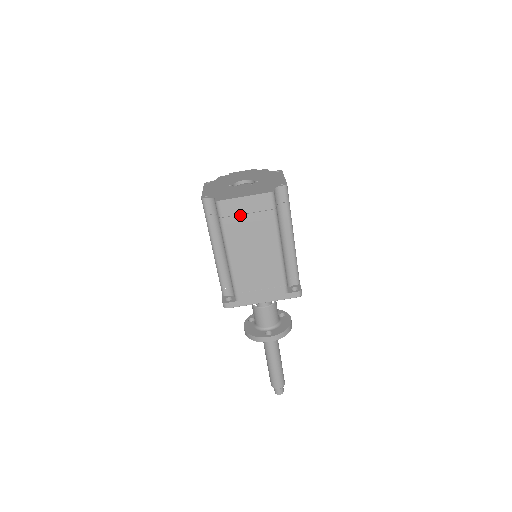
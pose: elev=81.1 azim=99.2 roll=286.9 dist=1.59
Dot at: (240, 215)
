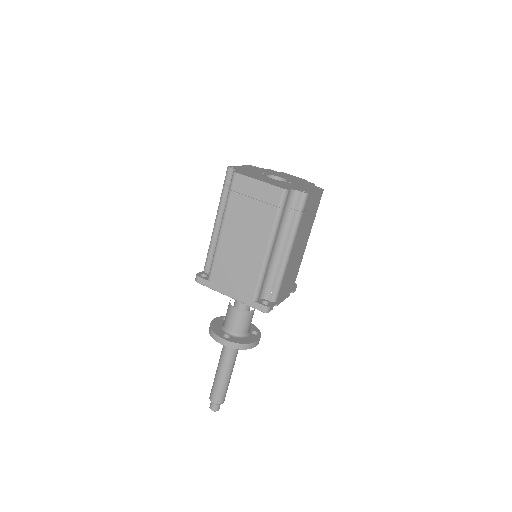
Dot at: (247, 196)
